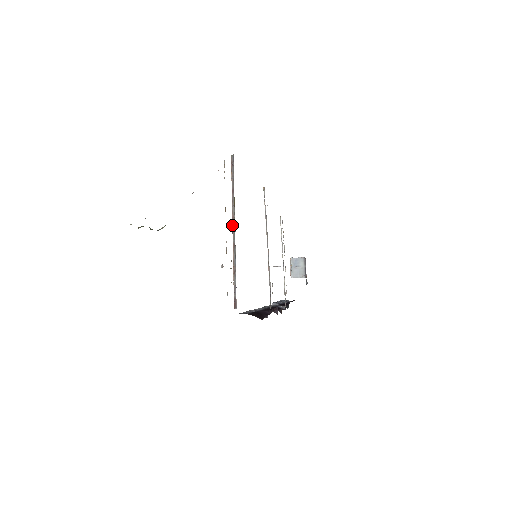
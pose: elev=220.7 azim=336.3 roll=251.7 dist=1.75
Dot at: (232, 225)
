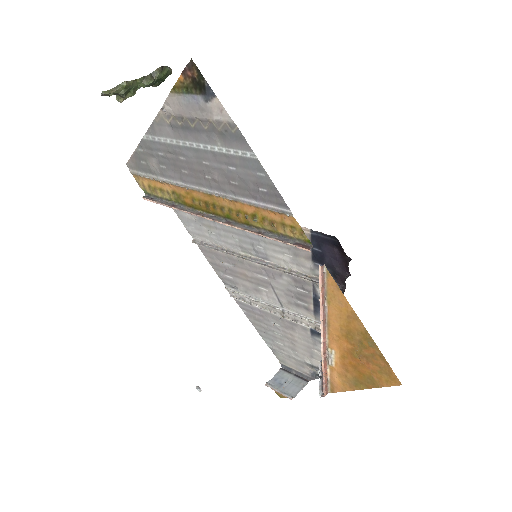
Dot at: (204, 217)
